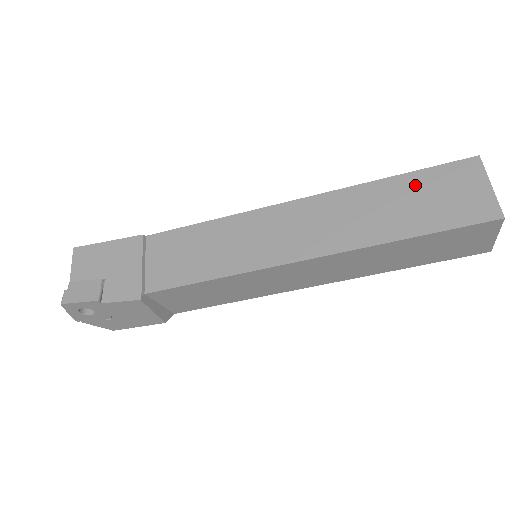
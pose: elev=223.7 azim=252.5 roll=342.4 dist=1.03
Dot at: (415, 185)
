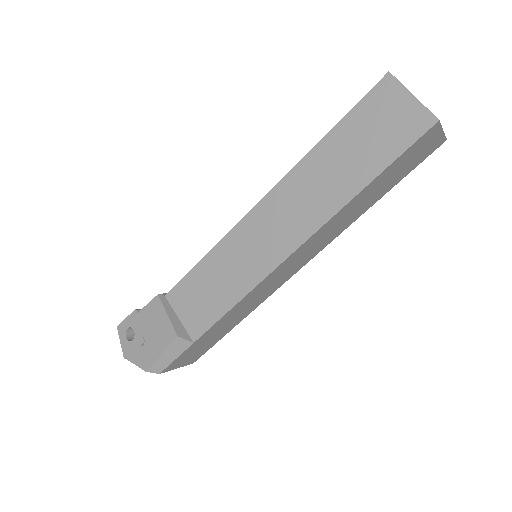
Dot at: occluded
